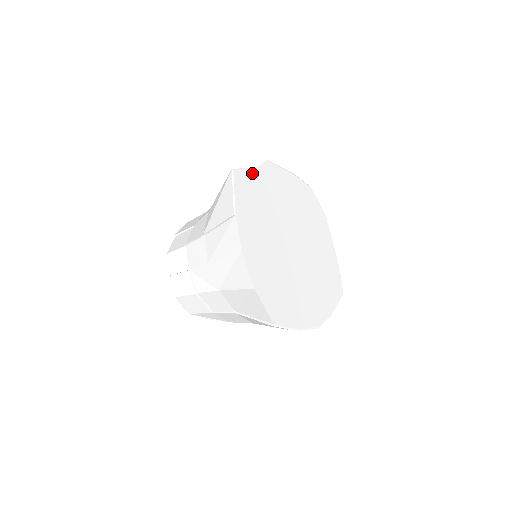
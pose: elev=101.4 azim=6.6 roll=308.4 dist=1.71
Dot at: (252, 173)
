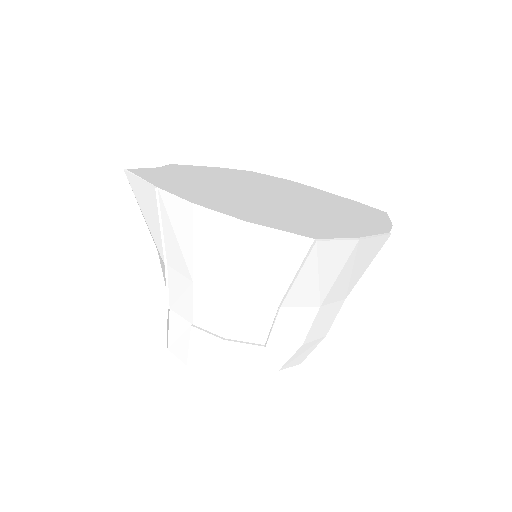
Dot at: (157, 169)
